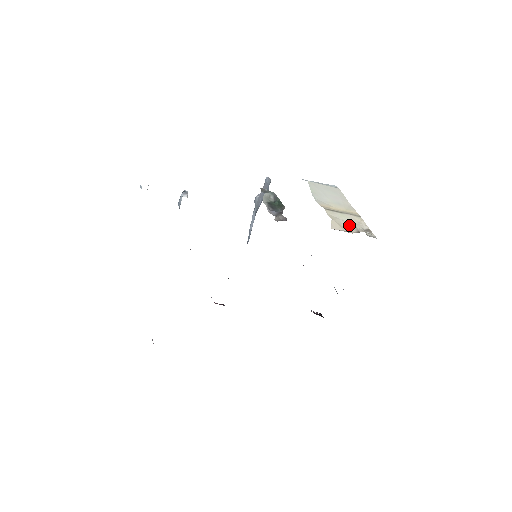
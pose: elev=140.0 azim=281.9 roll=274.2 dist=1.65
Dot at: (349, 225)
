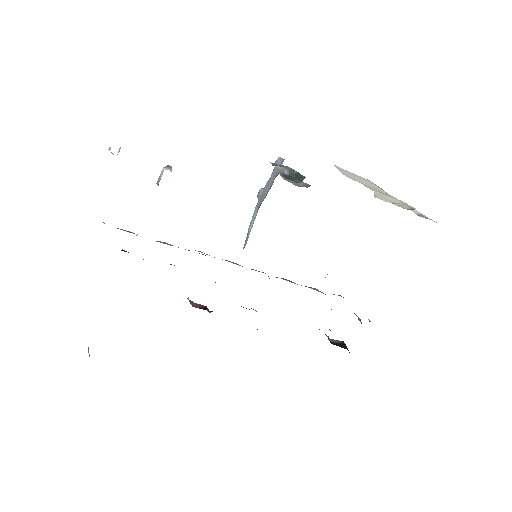
Dot at: occluded
